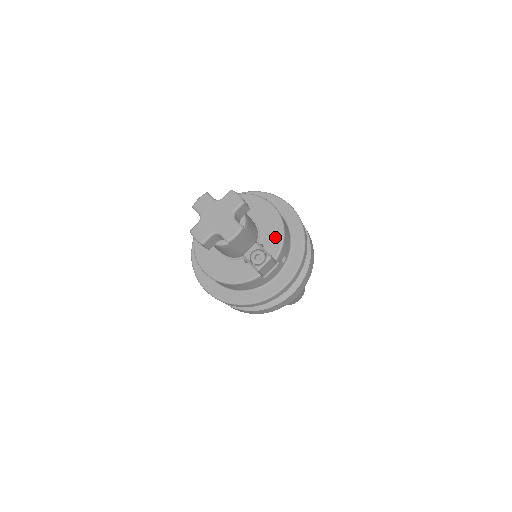
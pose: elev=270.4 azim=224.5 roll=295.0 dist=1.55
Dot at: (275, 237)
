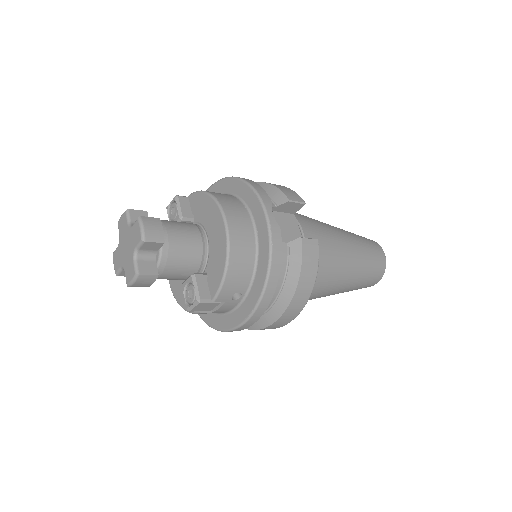
Dot at: (217, 271)
